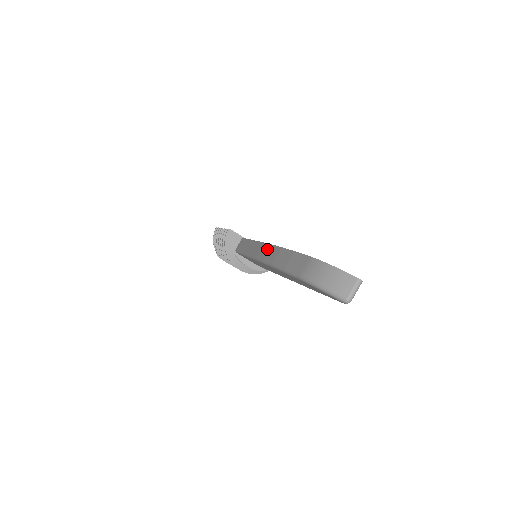
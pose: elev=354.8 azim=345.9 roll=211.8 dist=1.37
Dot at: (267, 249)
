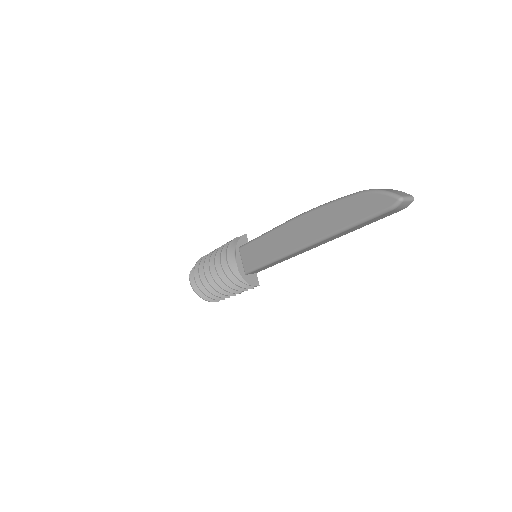
Dot at: occluded
